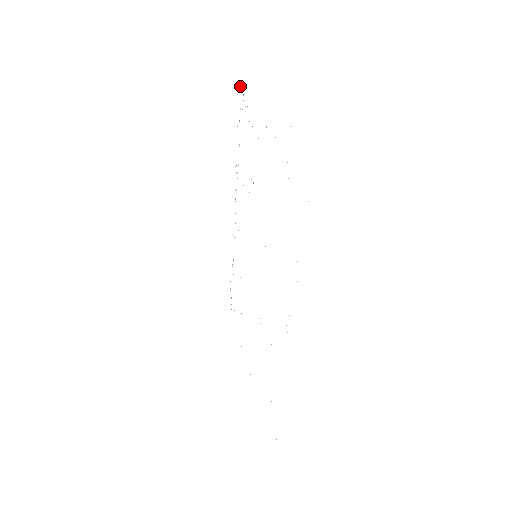
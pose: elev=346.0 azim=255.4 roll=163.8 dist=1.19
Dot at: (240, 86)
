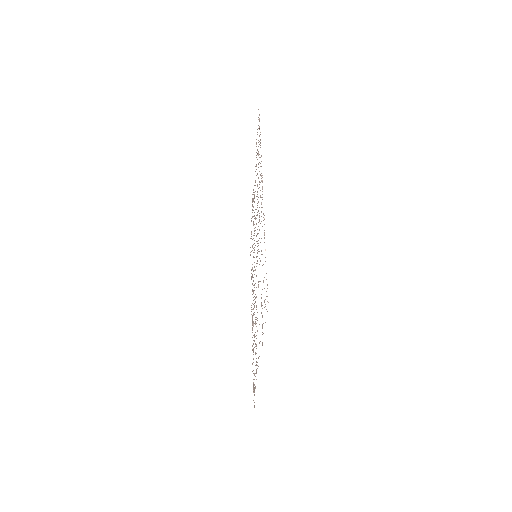
Dot at: occluded
